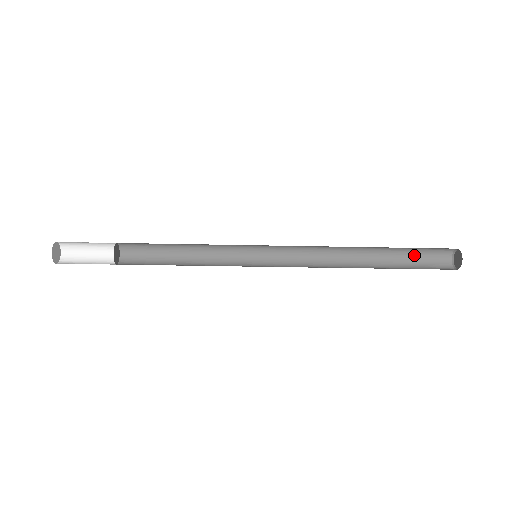
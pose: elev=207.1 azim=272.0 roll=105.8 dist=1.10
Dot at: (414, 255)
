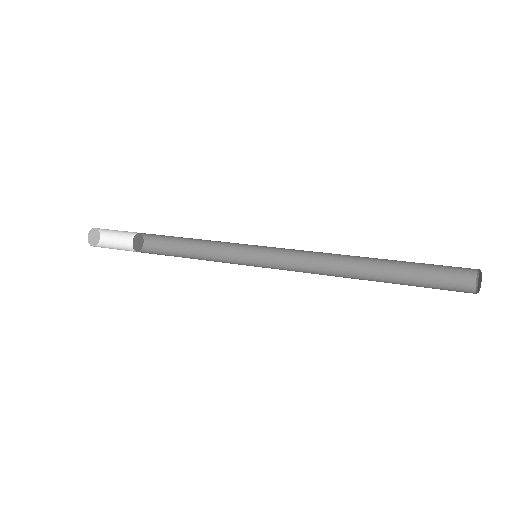
Dot at: (428, 274)
